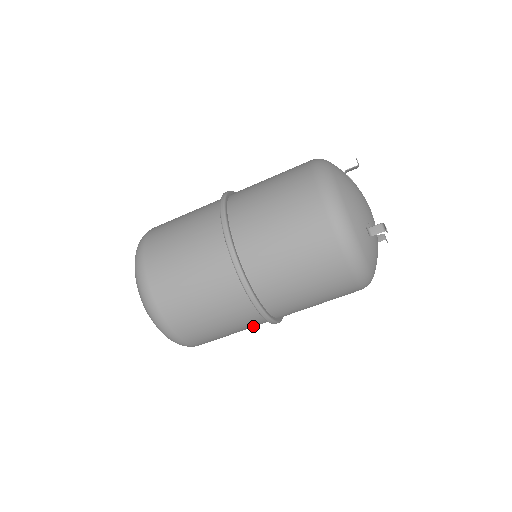
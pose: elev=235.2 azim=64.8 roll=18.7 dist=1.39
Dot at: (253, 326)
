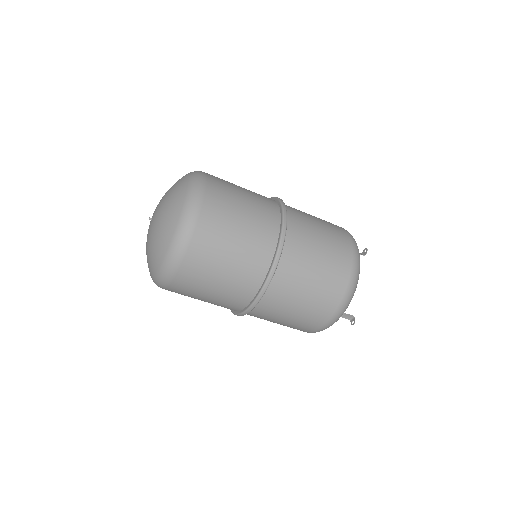
Dot at: occluded
